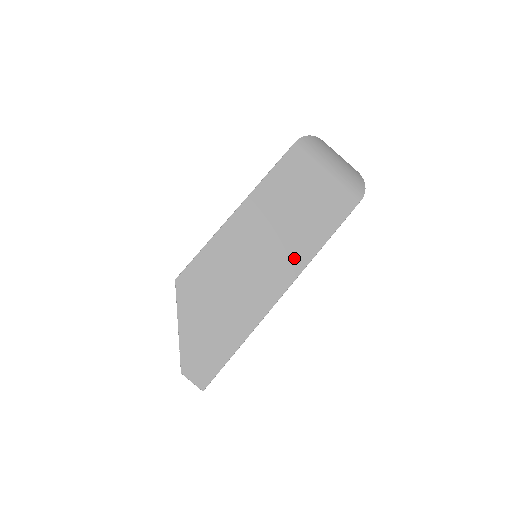
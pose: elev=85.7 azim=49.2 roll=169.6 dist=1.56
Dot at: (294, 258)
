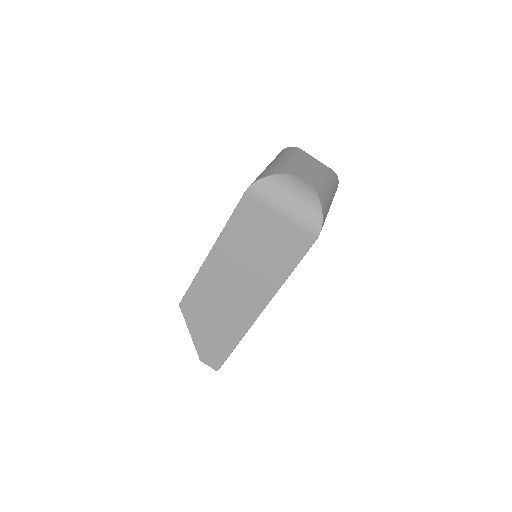
Dot at: (263, 289)
